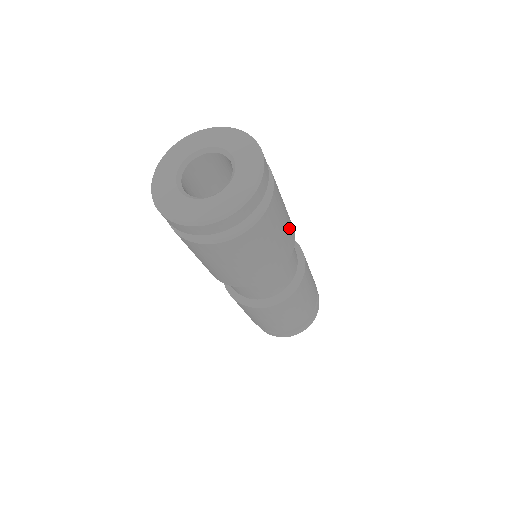
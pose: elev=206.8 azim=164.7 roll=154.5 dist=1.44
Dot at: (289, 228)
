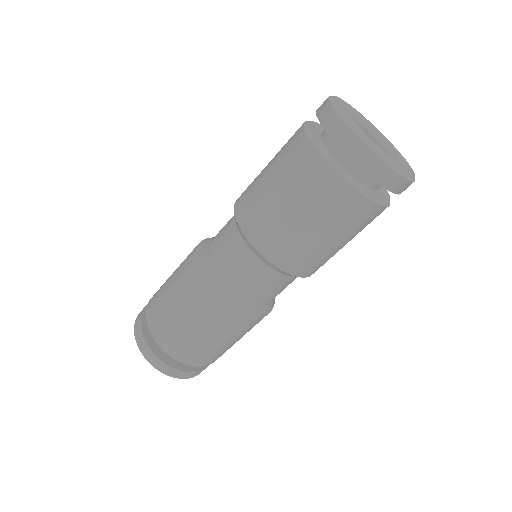
Dot at: occluded
